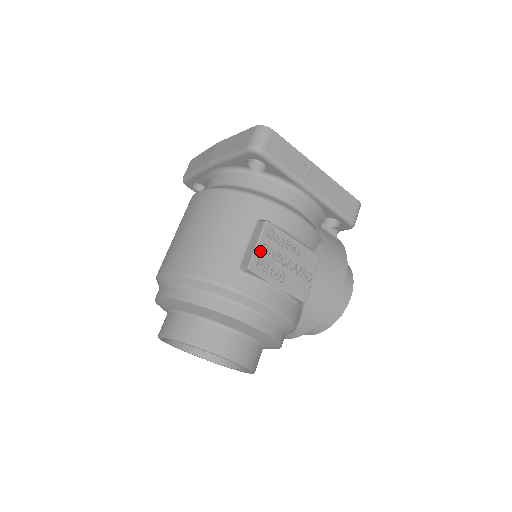
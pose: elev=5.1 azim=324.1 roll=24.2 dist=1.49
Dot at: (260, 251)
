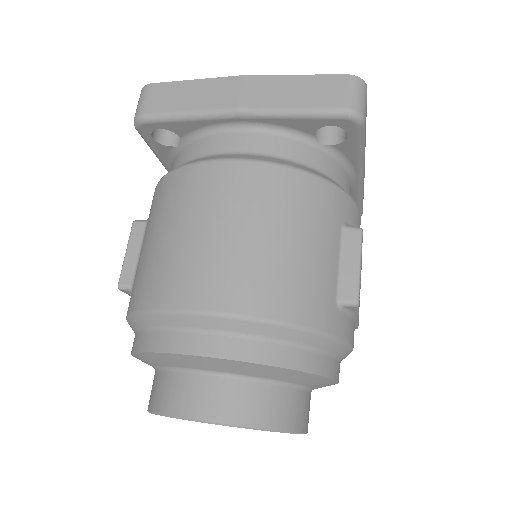
Dot at: (360, 275)
